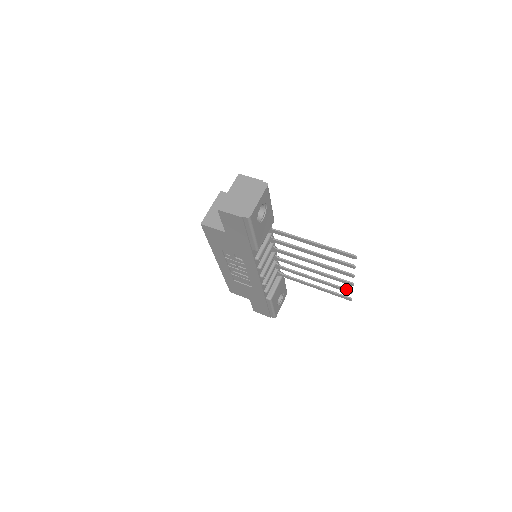
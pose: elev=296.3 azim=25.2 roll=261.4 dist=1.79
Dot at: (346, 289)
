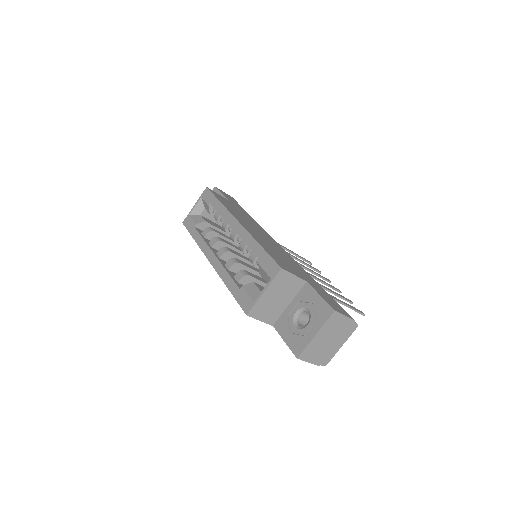
Dot at: (318, 272)
